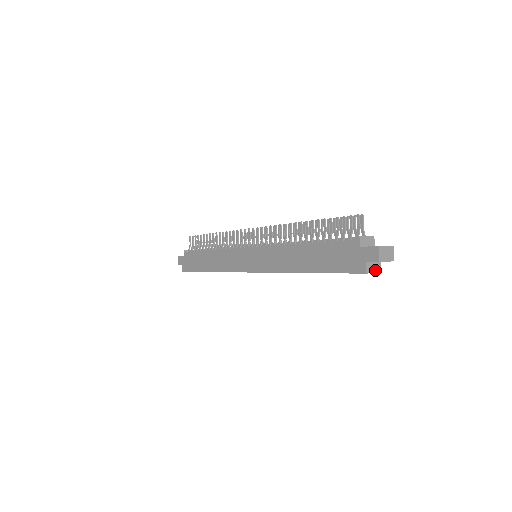
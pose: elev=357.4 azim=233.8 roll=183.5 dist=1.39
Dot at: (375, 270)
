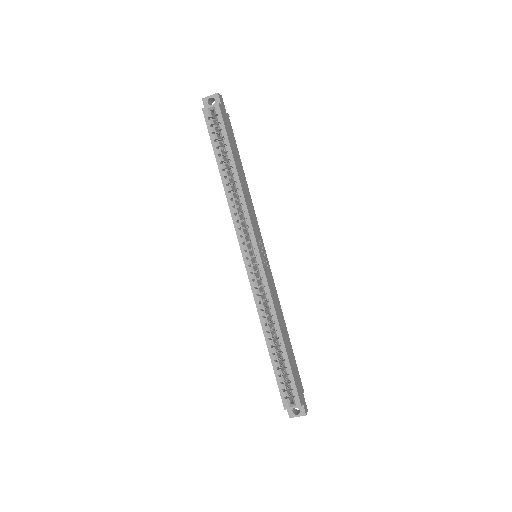
Dot at: (213, 106)
